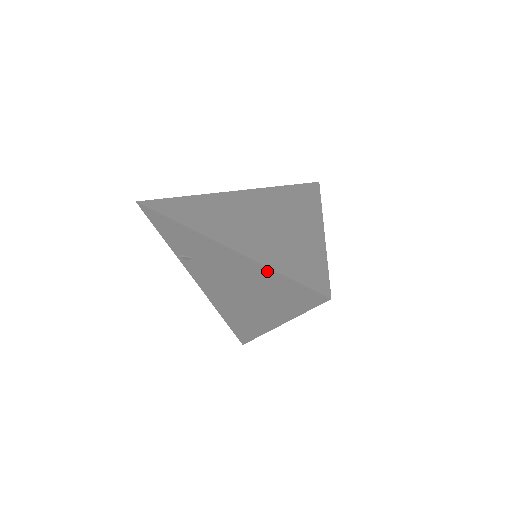
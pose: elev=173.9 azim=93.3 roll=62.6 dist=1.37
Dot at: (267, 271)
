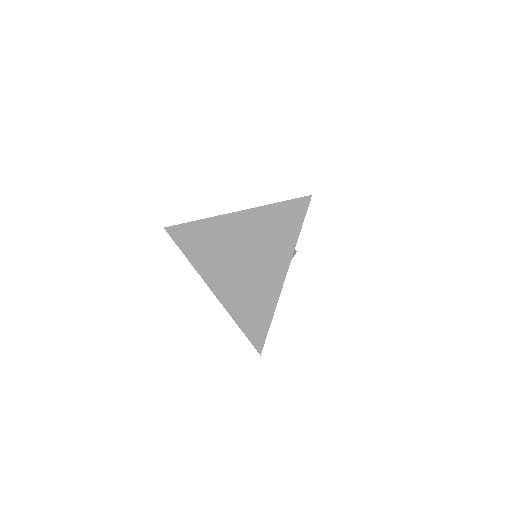
Dot at: occluded
